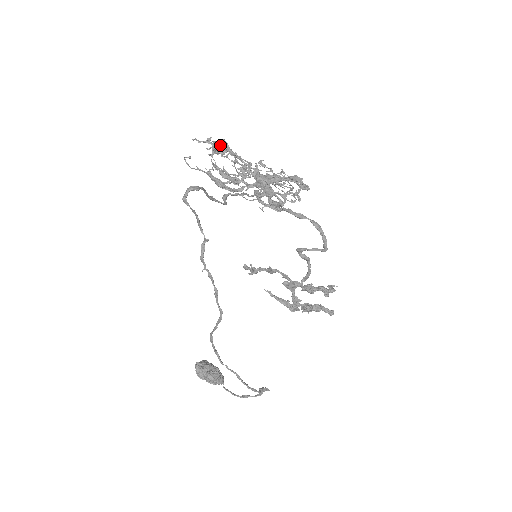
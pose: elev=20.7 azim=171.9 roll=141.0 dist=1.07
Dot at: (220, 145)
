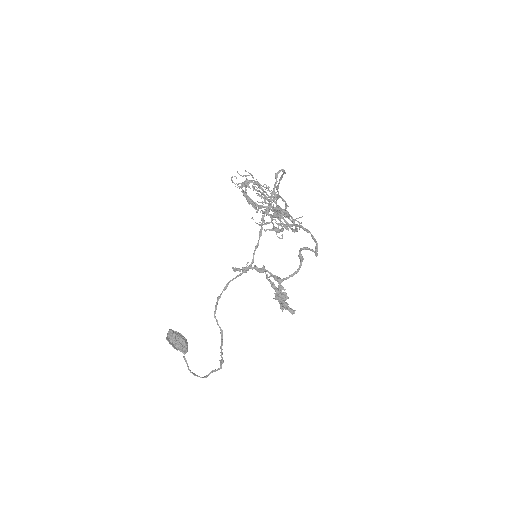
Dot at: (249, 183)
